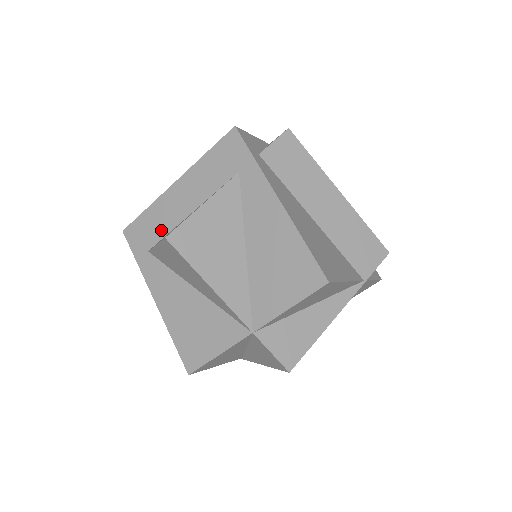
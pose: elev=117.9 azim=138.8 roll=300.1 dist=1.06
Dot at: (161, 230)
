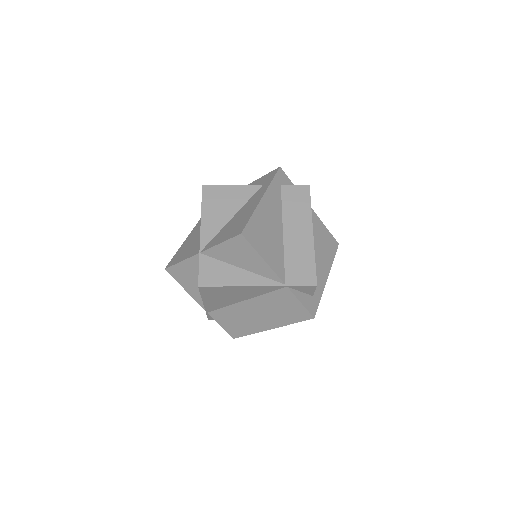
Dot at: occluded
